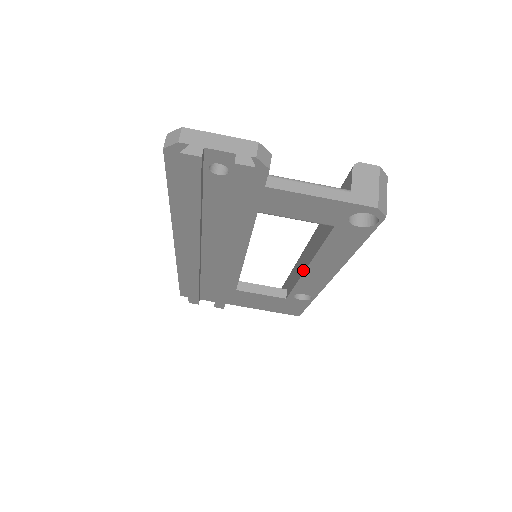
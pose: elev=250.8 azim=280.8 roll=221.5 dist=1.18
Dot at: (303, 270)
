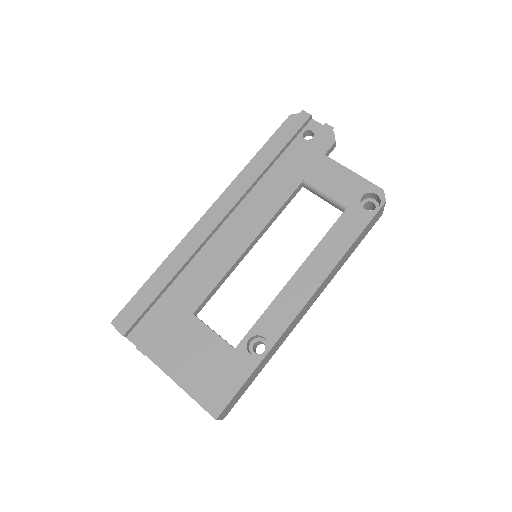
Dot at: (289, 281)
